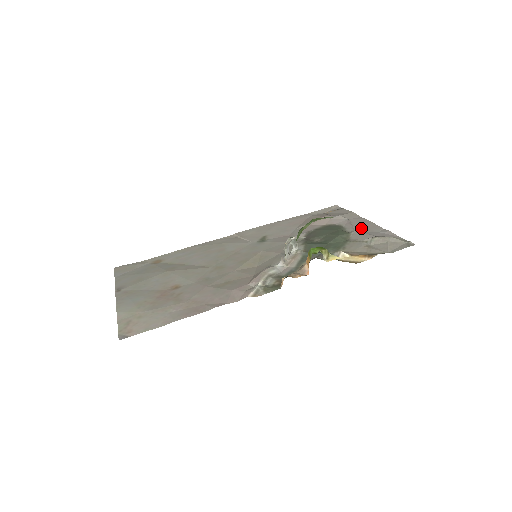
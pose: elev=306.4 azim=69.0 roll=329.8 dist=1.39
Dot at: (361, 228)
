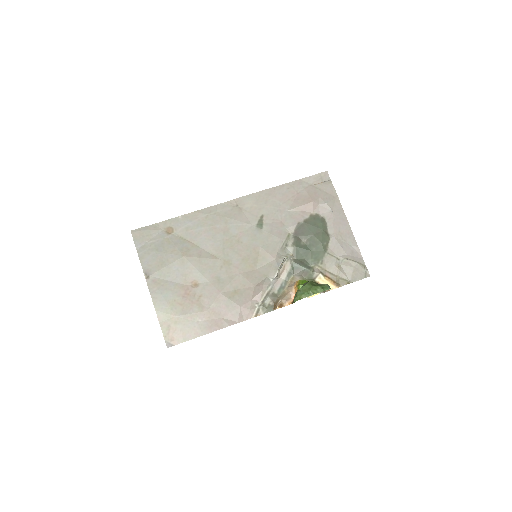
Dot at: (339, 233)
